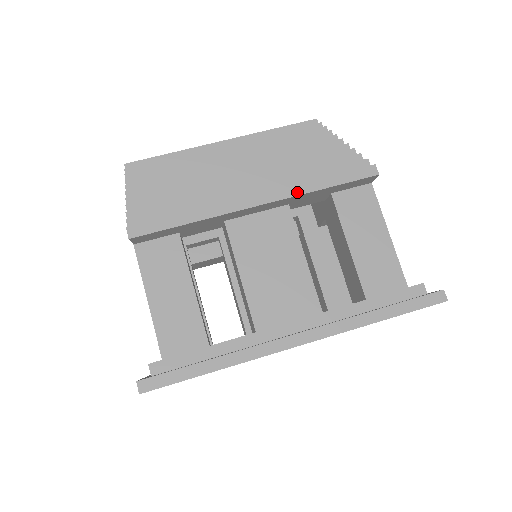
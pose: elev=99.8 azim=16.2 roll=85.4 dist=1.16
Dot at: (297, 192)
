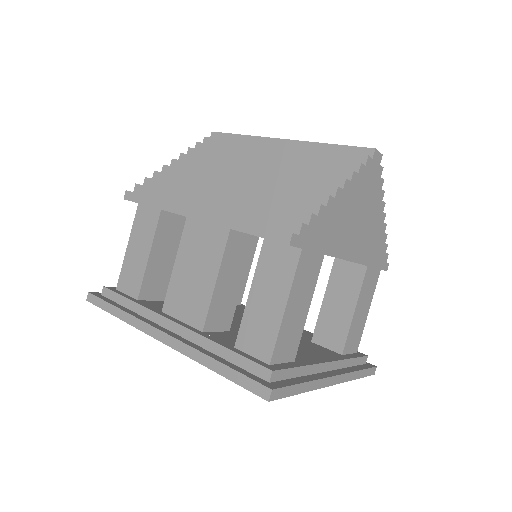
Dot at: (221, 223)
